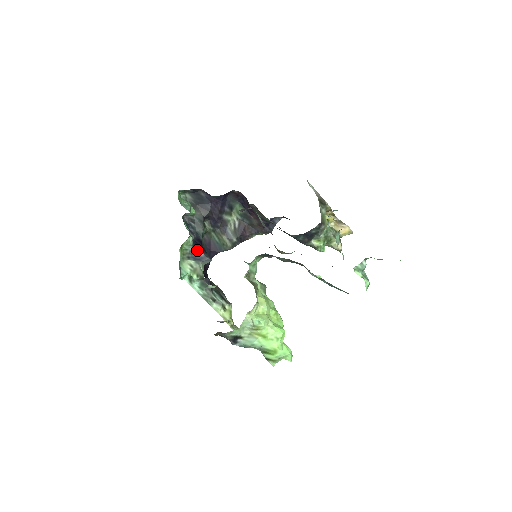
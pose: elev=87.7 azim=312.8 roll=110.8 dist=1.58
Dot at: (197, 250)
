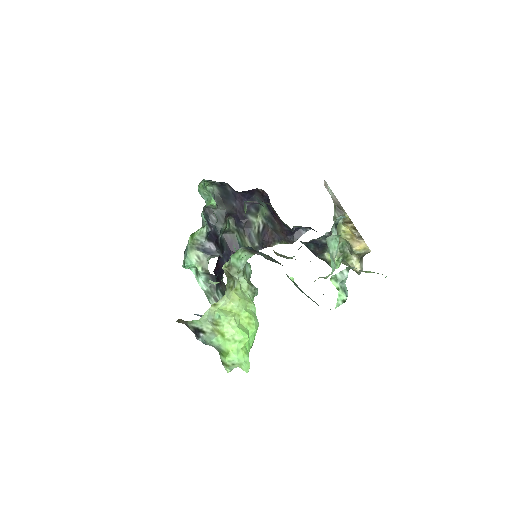
Dot at: (210, 243)
